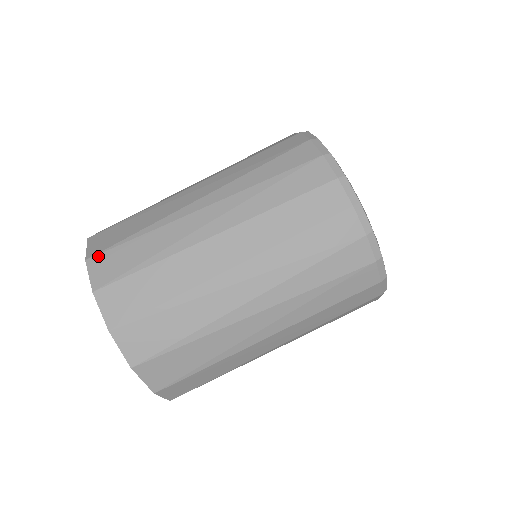
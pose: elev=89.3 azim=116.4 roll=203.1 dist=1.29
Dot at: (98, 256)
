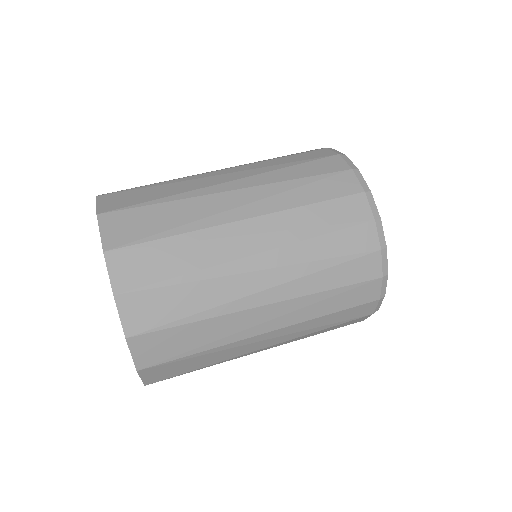
Dot at: occluded
